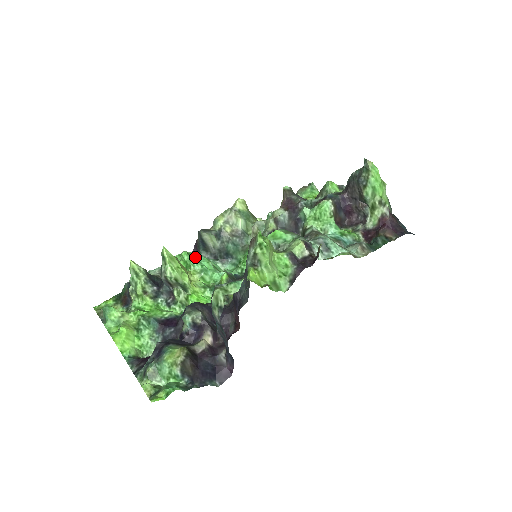
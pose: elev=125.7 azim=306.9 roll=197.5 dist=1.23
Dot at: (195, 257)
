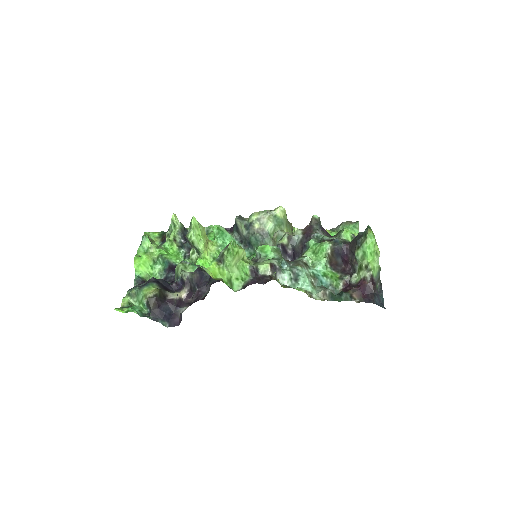
Dot at: (223, 233)
